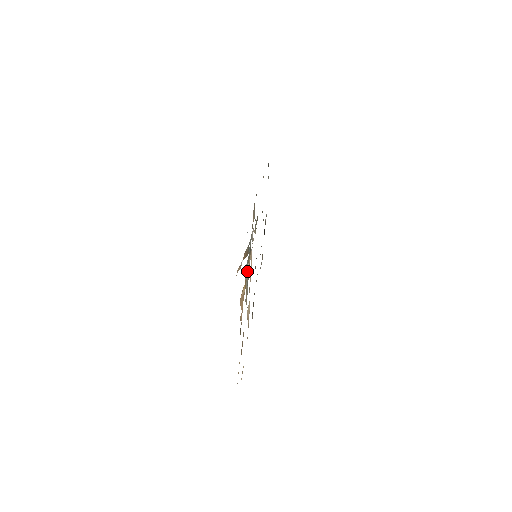
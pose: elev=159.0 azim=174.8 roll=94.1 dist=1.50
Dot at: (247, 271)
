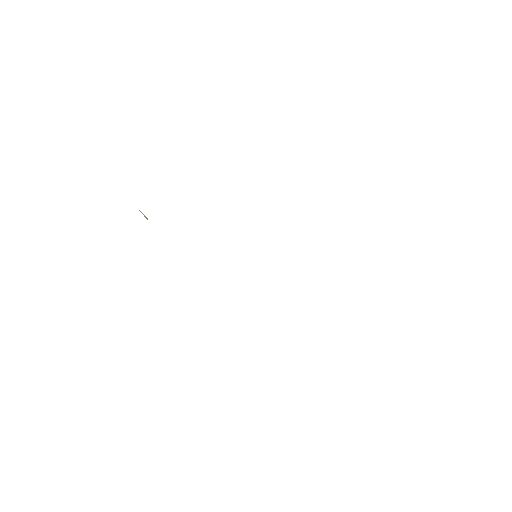
Dot at: occluded
